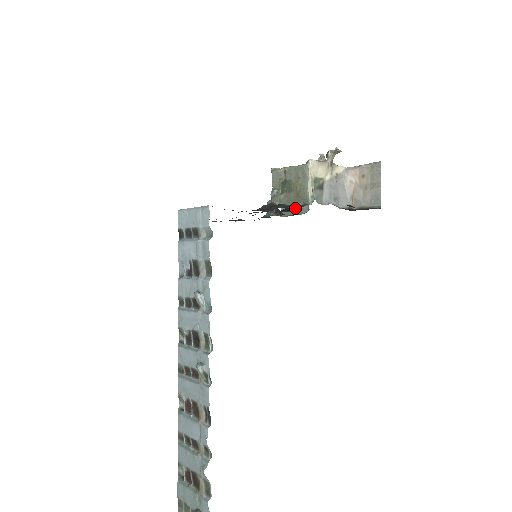
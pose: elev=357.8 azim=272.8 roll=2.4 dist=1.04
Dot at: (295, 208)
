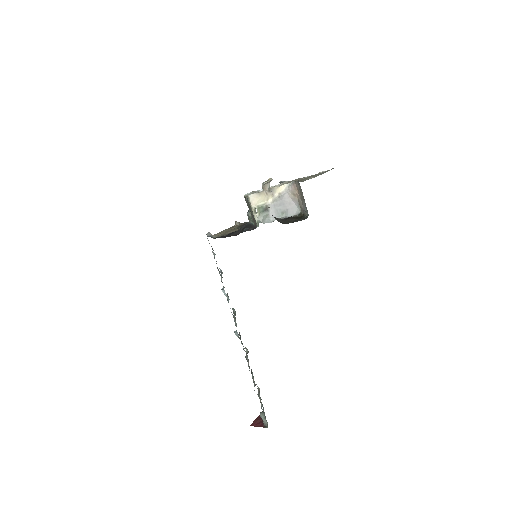
Dot at: occluded
